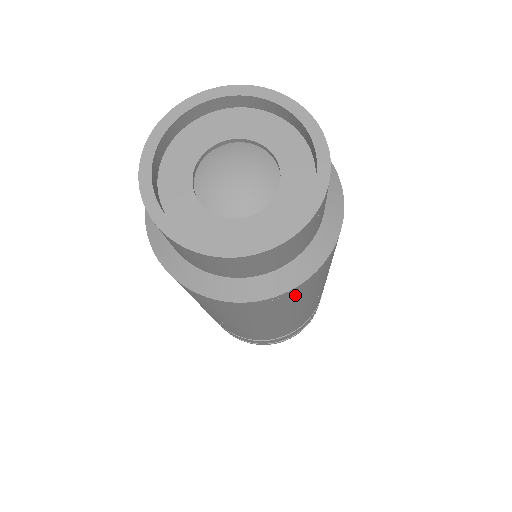
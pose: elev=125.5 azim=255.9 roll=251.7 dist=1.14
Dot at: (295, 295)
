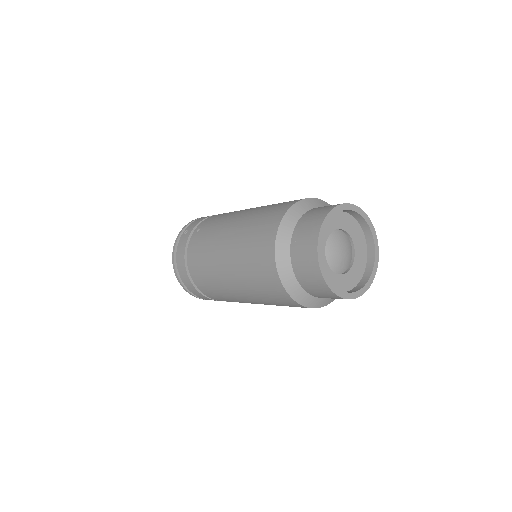
Dot at: occluded
